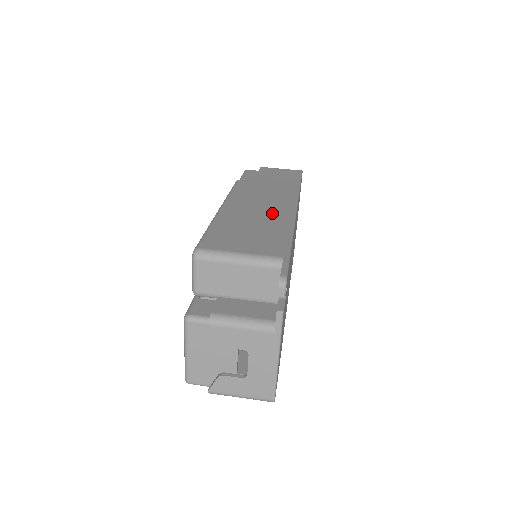
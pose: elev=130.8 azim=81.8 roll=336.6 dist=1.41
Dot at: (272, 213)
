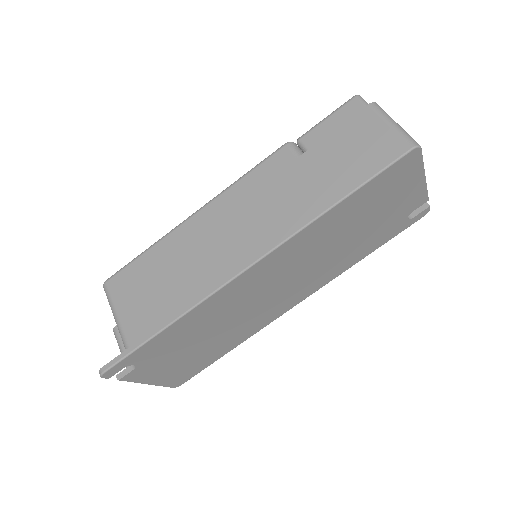
Dot at: (212, 262)
